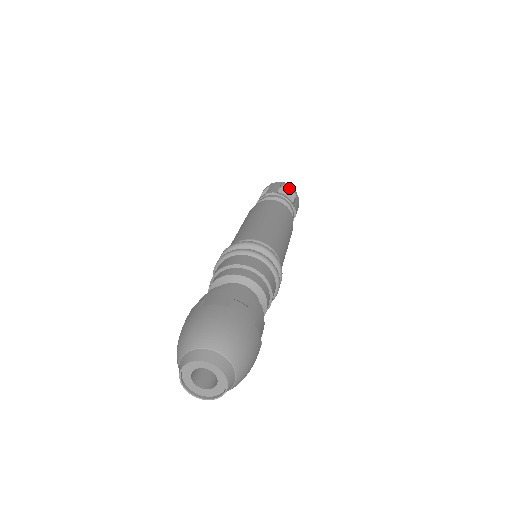
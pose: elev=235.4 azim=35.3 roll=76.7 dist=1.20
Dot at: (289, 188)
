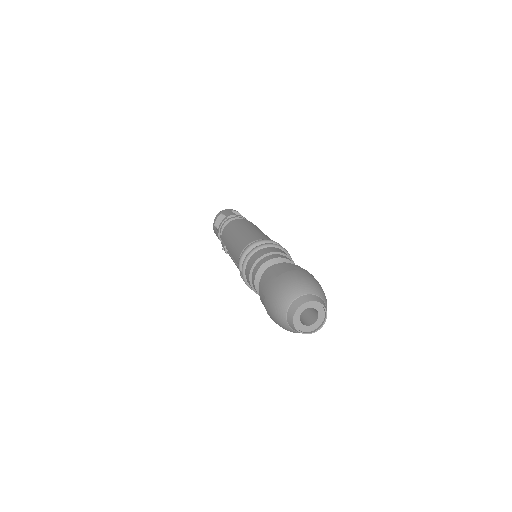
Dot at: (237, 212)
